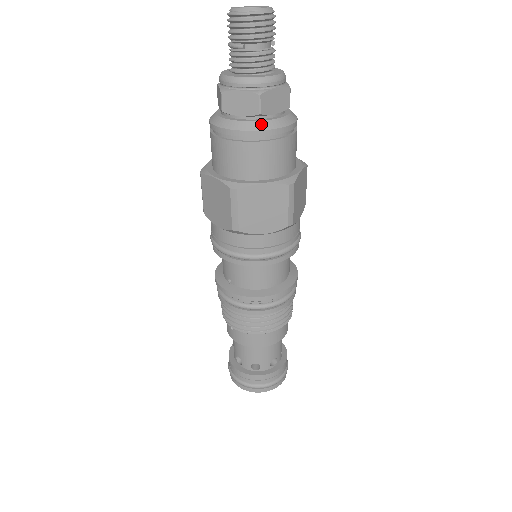
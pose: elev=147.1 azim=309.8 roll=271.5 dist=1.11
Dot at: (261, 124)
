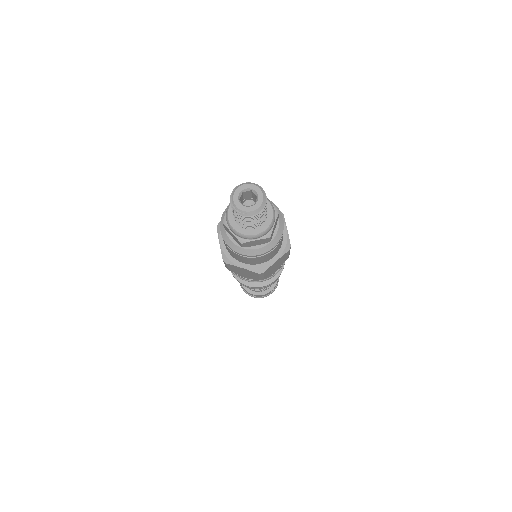
Dot at: (243, 250)
